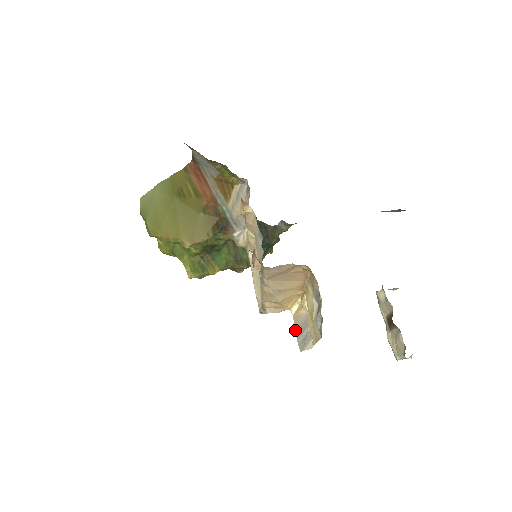
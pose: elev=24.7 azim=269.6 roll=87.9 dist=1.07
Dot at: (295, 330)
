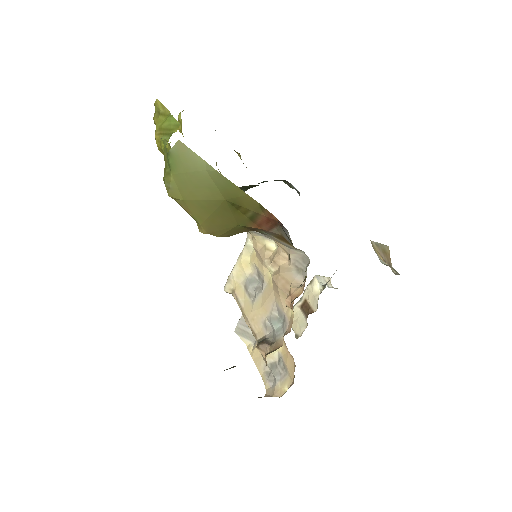
Dot at: (242, 316)
